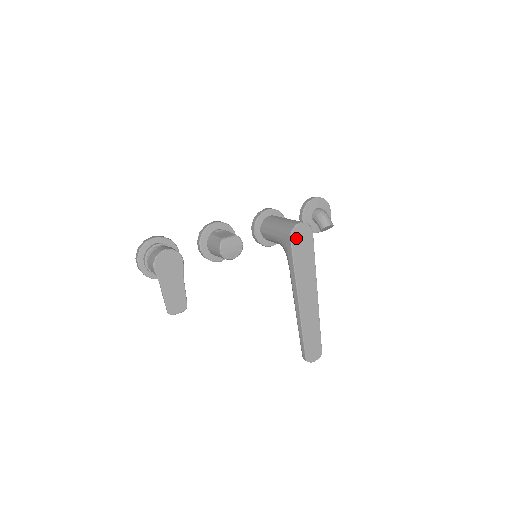
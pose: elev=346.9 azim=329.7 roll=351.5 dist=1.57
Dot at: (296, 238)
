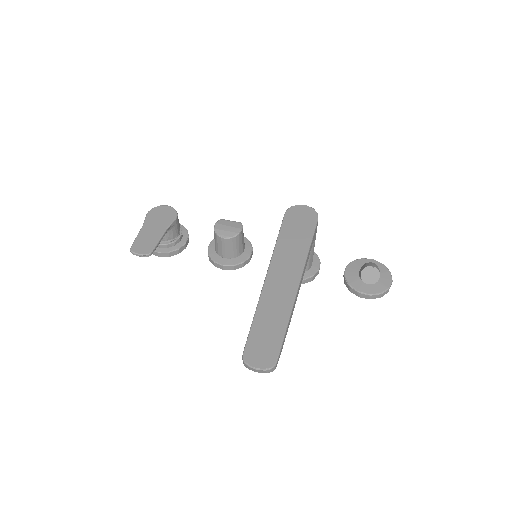
Dot at: (293, 214)
